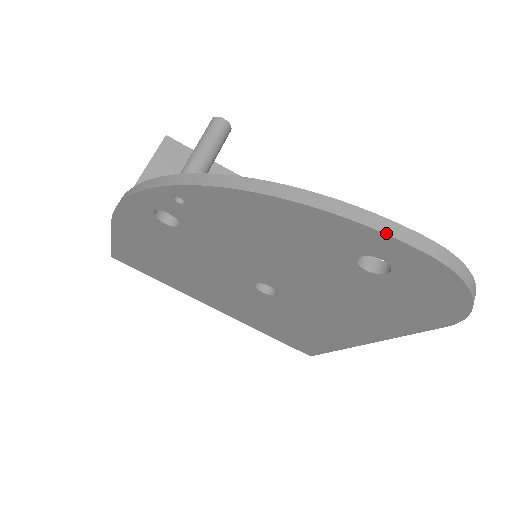
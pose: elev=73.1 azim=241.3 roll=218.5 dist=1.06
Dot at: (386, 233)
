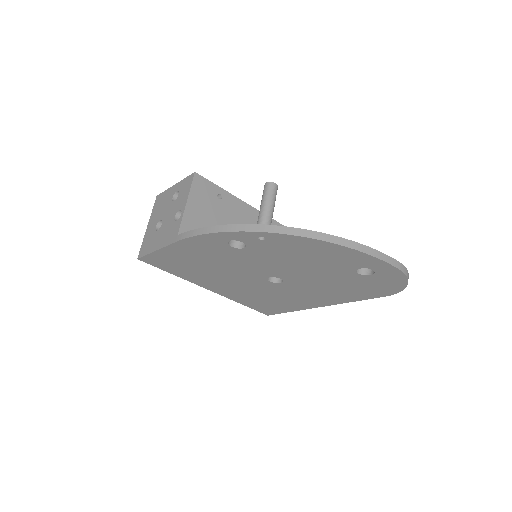
Dot at: (384, 261)
